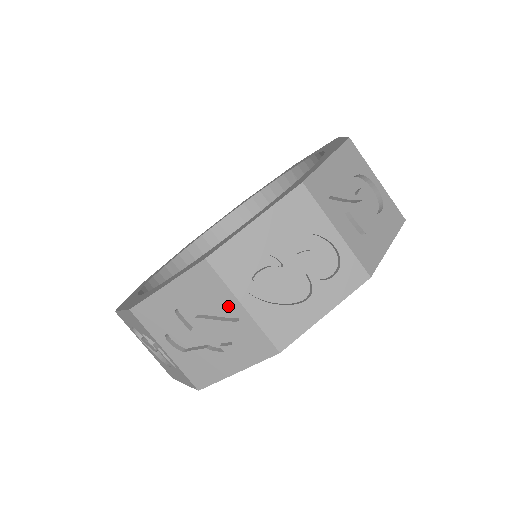
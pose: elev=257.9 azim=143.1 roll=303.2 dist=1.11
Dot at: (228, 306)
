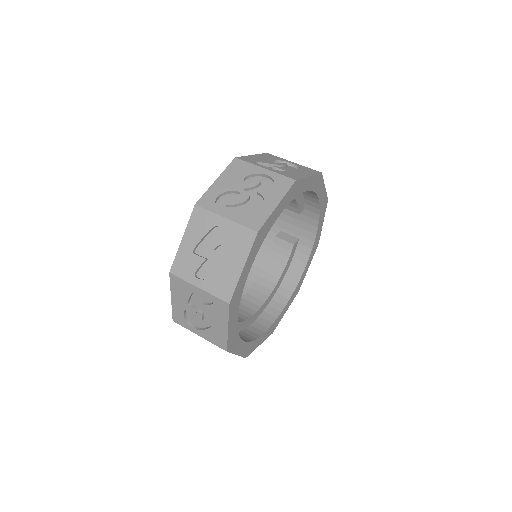
Dot at: (218, 224)
